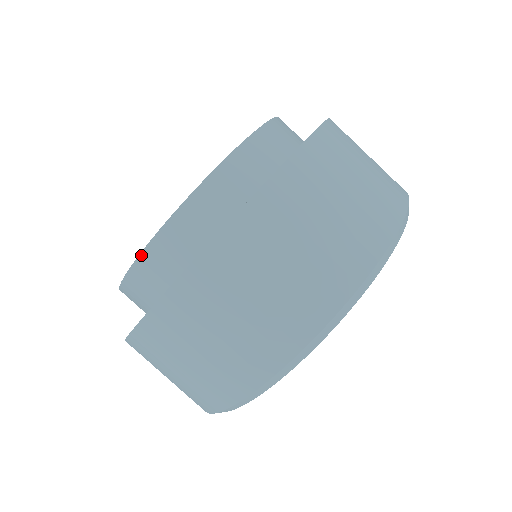
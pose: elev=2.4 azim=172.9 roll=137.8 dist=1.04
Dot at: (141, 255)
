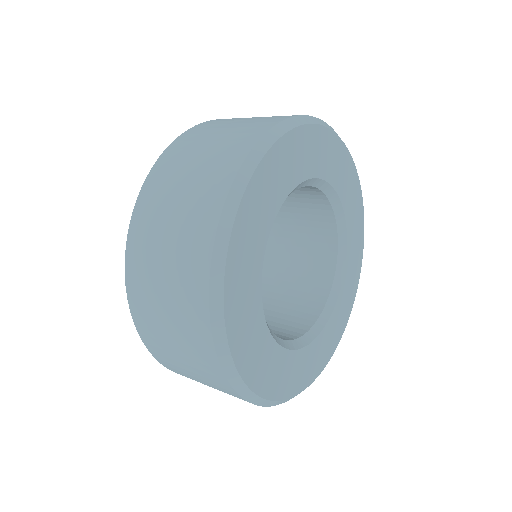
Dot at: occluded
